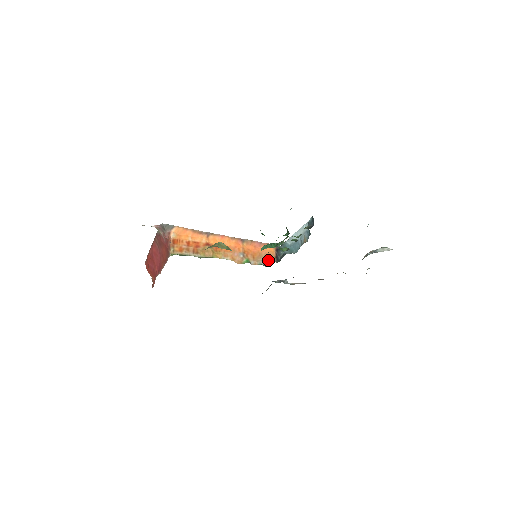
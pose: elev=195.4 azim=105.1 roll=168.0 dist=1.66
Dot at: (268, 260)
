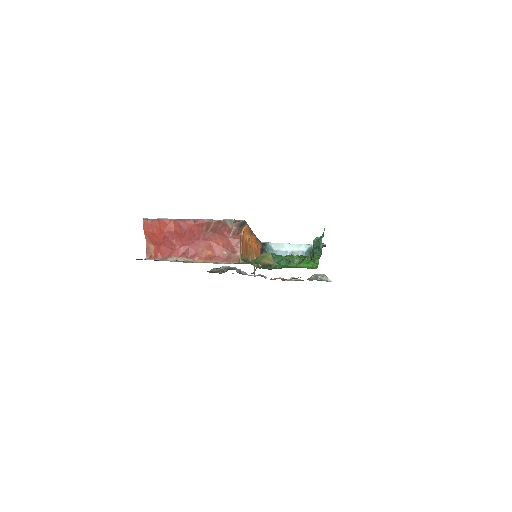
Dot at: occluded
